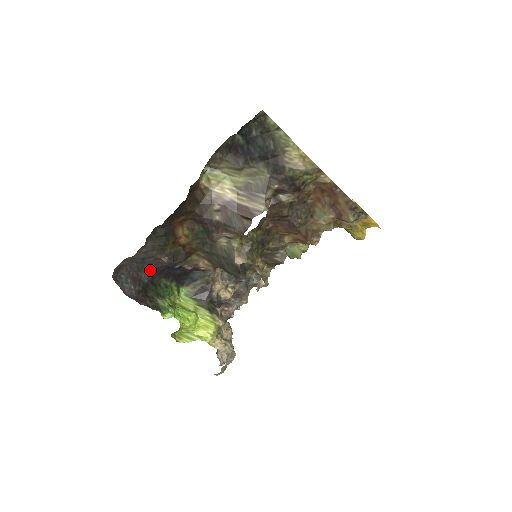
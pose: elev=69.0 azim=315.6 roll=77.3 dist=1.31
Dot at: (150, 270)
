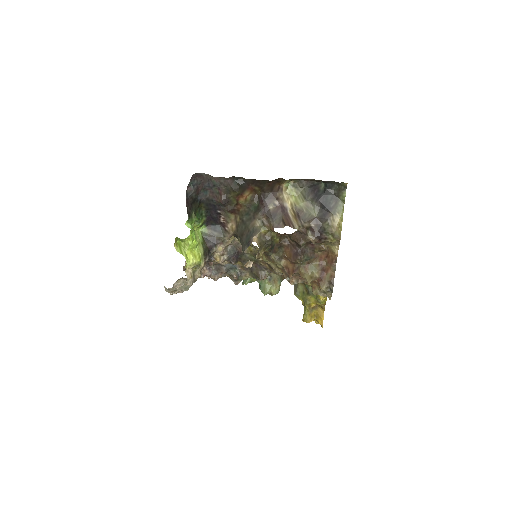
Dot at: (207, 196)
